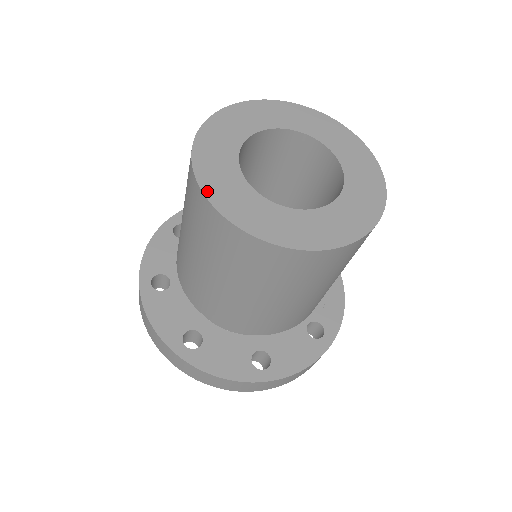
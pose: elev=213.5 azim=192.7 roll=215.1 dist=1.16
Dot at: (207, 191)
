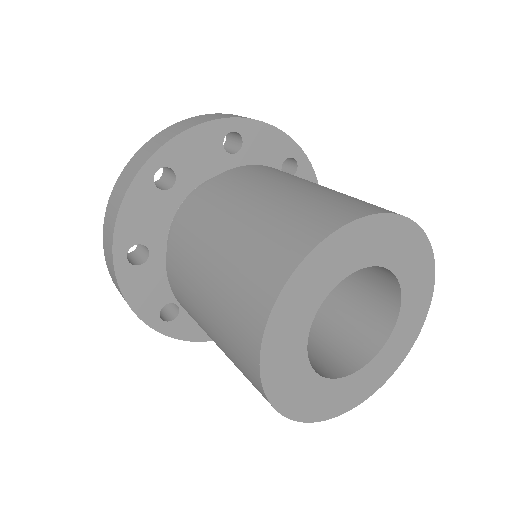
Dot at: (277, 308)
